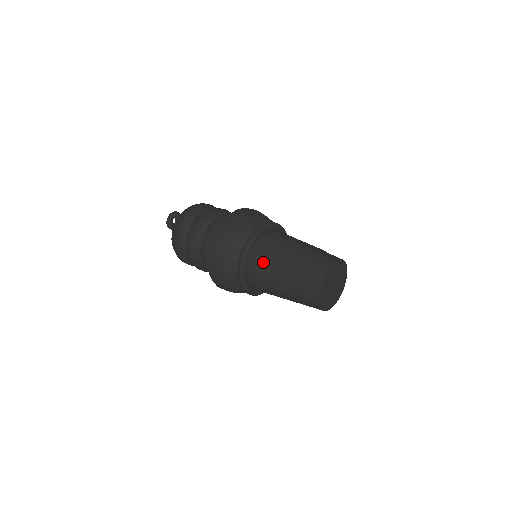
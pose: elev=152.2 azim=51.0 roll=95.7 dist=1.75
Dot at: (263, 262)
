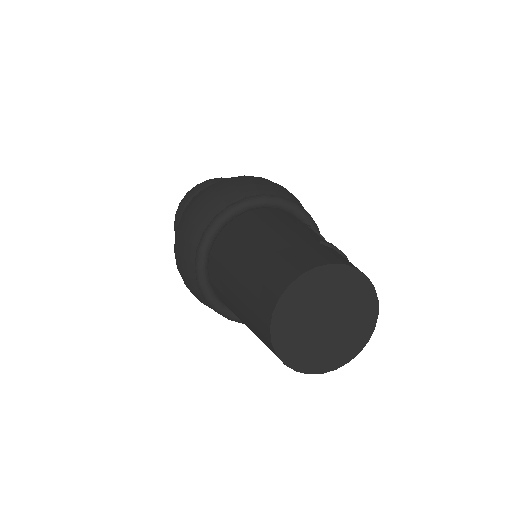
Dot at: (218, 280)
